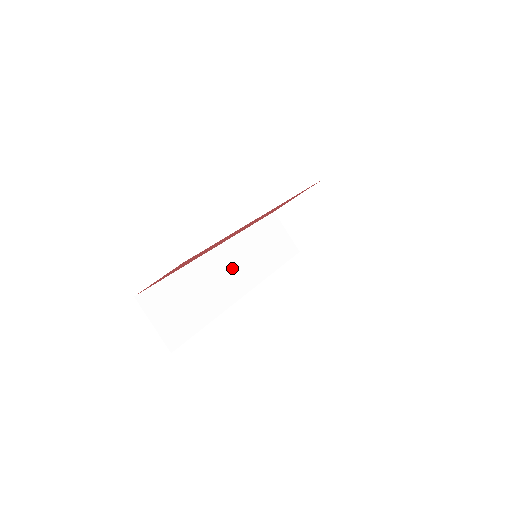
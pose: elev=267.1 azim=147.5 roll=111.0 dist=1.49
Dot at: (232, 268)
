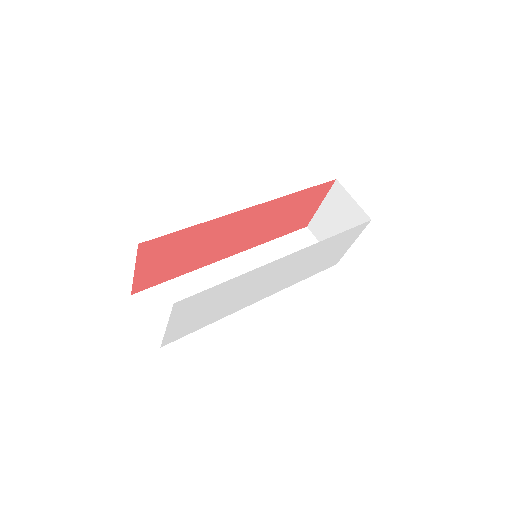
Dot at: occluded
